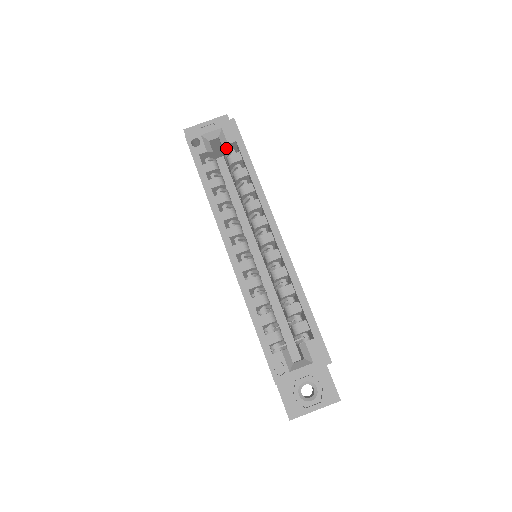
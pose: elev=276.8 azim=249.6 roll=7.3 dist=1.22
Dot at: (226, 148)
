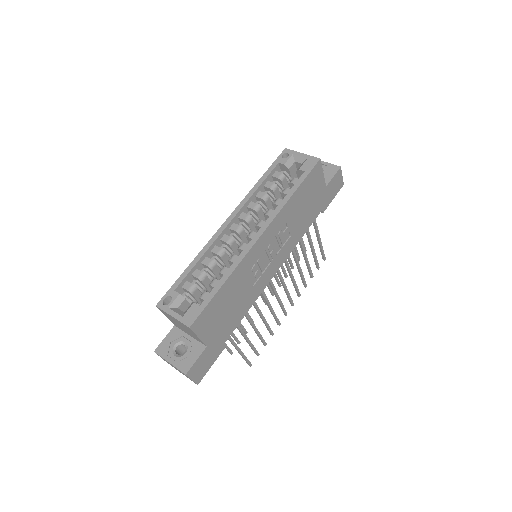
Dot at: (298, 173)
